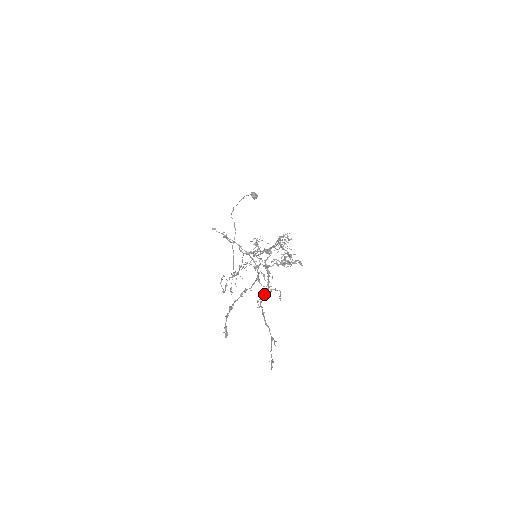
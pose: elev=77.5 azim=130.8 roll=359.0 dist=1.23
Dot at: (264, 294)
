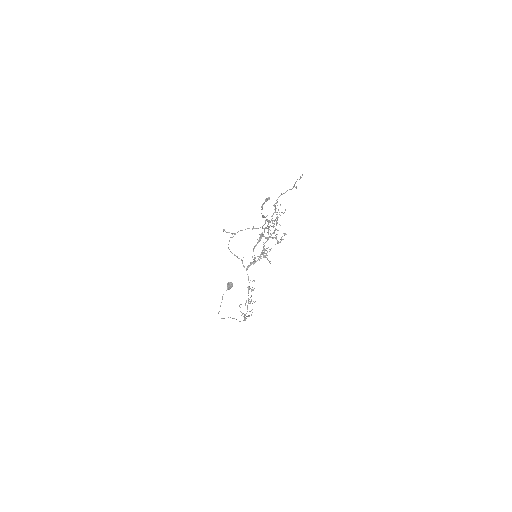
Dot at: (275, 206)
